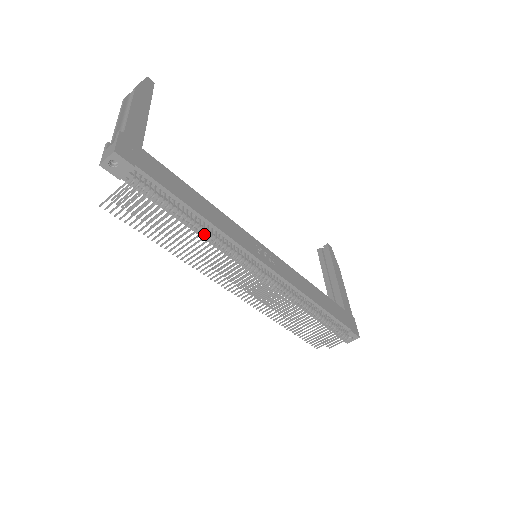
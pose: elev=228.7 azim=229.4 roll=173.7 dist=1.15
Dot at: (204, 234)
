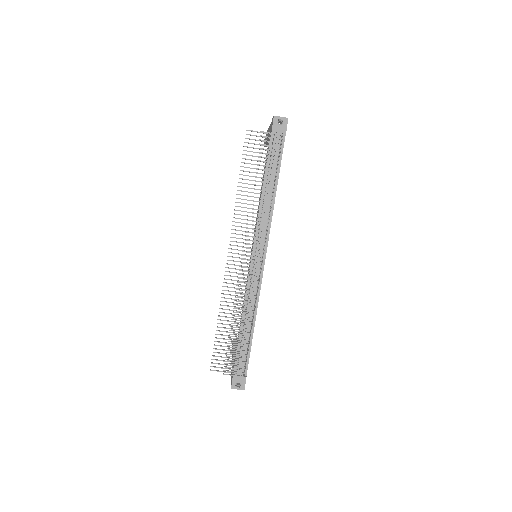
Dot at: occluded
